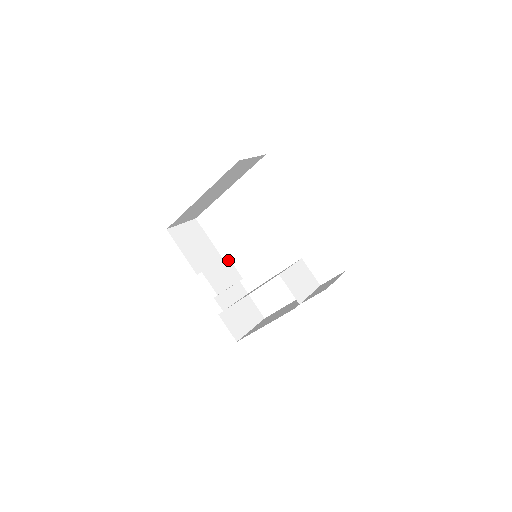
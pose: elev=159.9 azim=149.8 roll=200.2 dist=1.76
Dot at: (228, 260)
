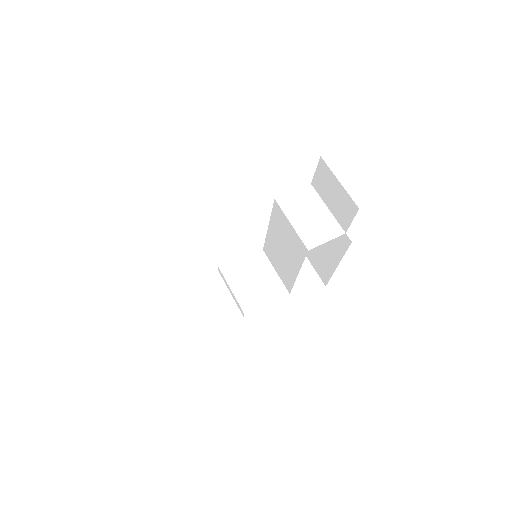
Dot at: (223, 269)
